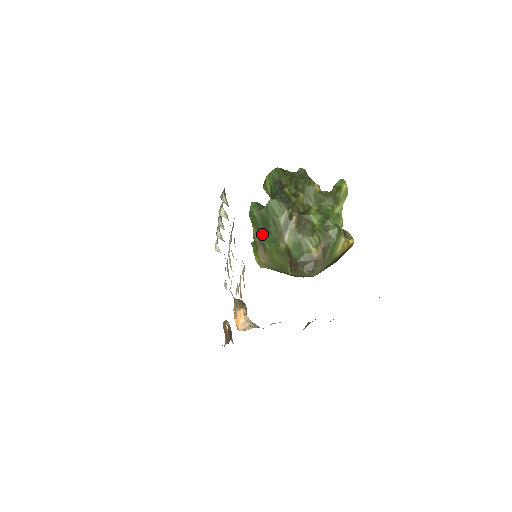
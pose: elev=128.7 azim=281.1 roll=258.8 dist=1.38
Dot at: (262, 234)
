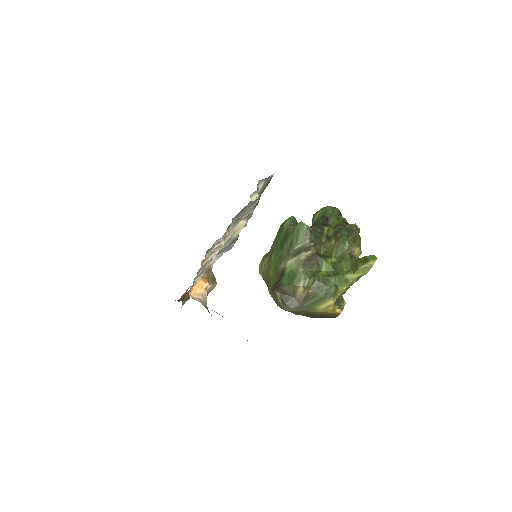
Dot at: (277, 245)
